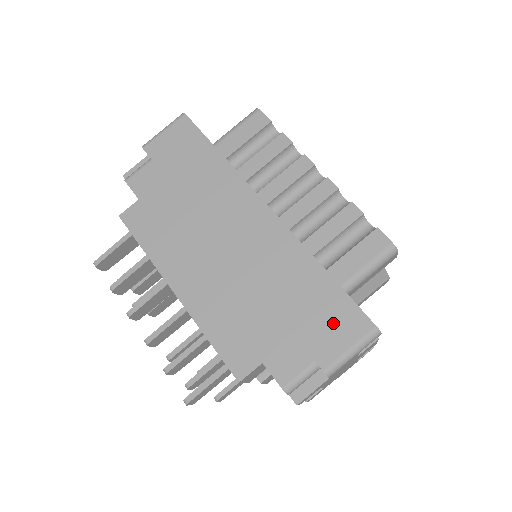
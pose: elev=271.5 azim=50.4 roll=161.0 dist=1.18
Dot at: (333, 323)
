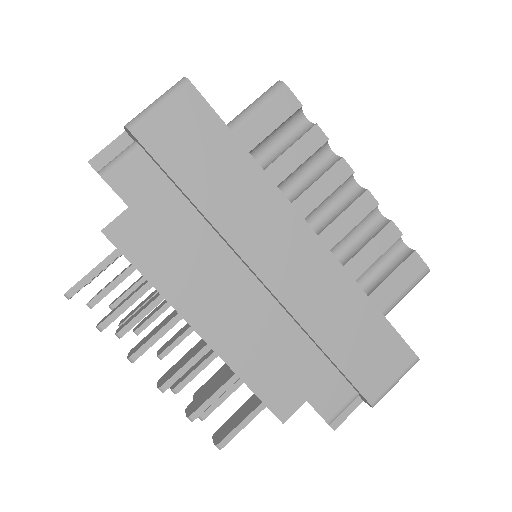
Dot at: (380, 358)
